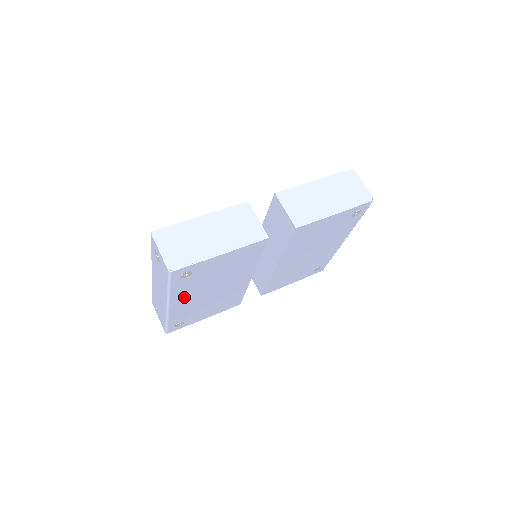
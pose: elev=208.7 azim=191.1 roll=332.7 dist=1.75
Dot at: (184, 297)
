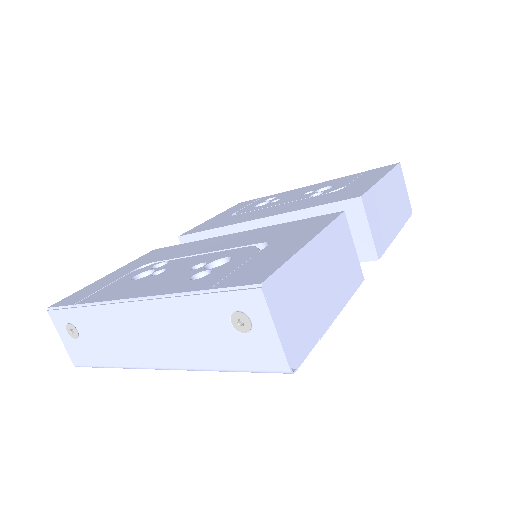
Dot at: occluded
